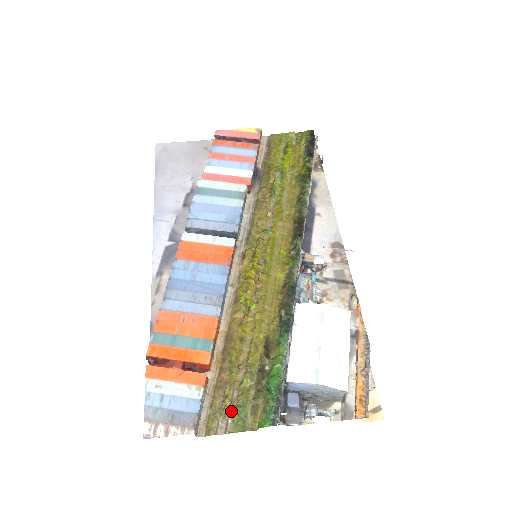
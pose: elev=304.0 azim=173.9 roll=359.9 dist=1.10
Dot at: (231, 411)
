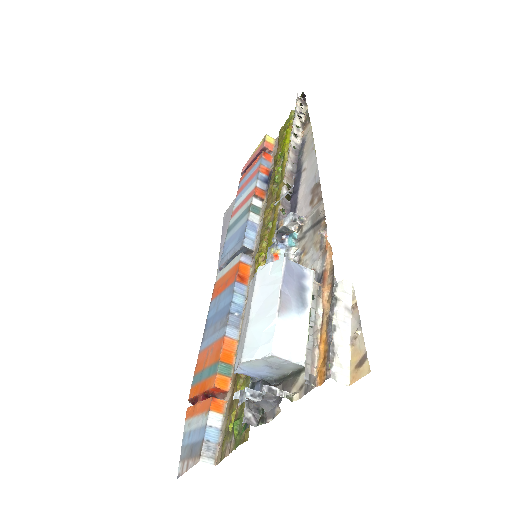
Dot at: (232, 427)
